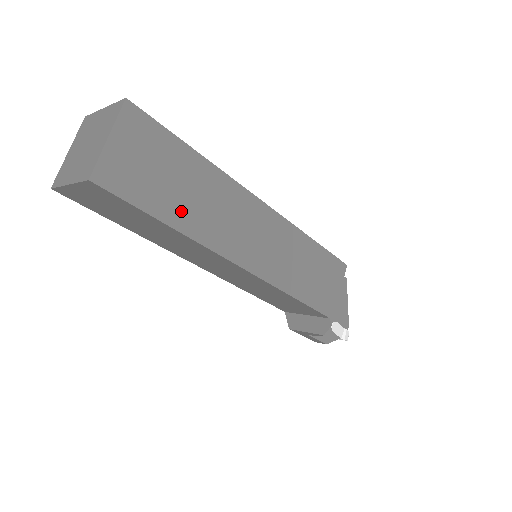
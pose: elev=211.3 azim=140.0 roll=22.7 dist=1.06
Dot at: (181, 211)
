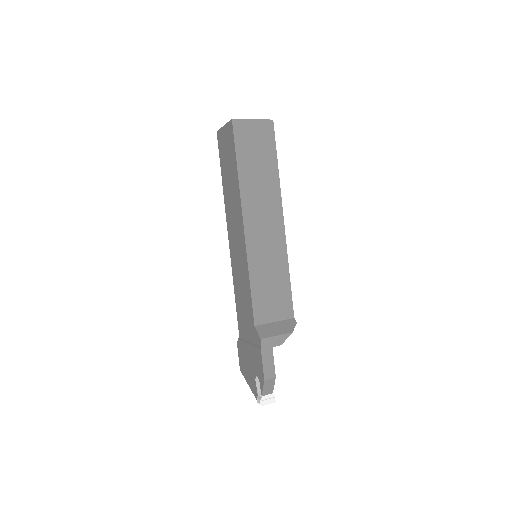
Dot at: occluded
